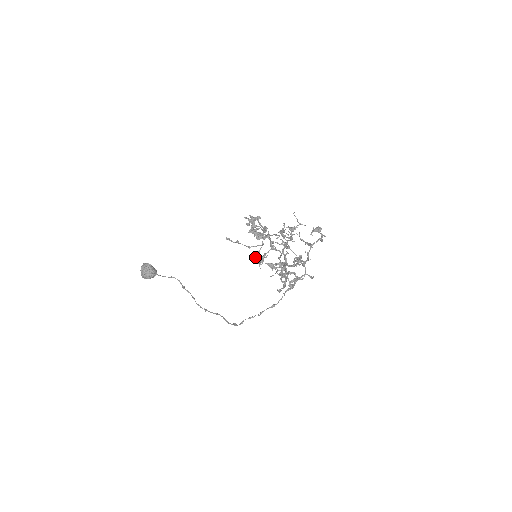
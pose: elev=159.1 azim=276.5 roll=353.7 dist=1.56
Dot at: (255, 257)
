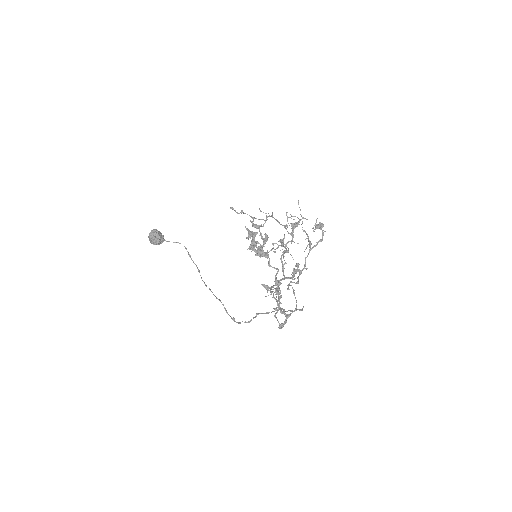
Dot at: occluded
